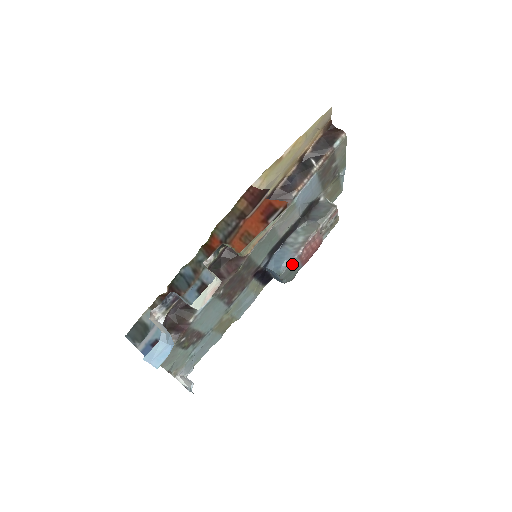
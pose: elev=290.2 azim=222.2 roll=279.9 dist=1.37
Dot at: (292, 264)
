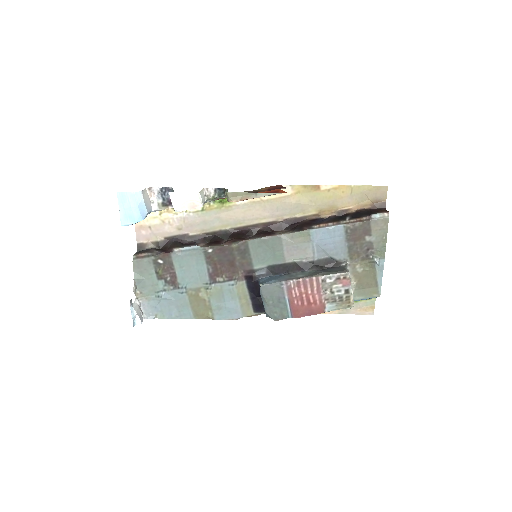
Dot at: (278, 289)
